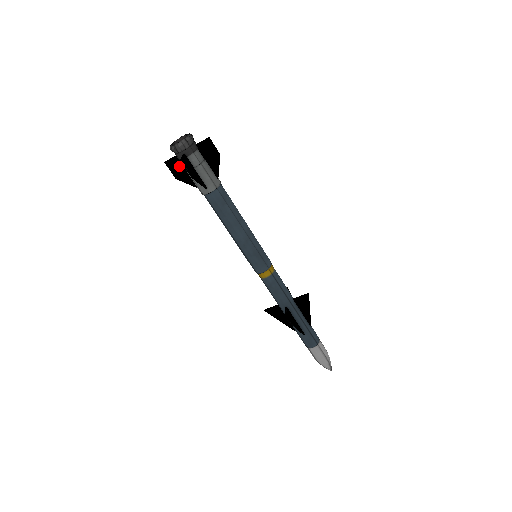
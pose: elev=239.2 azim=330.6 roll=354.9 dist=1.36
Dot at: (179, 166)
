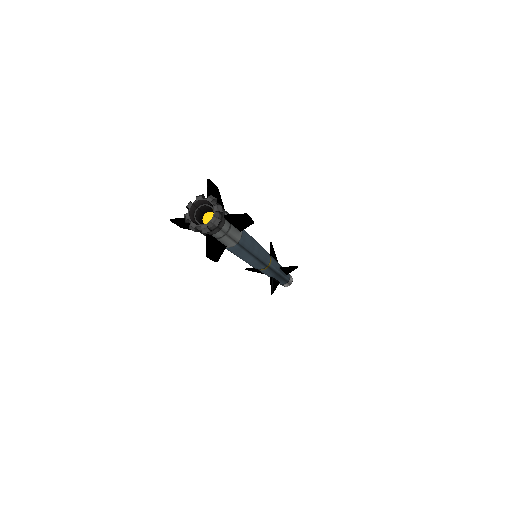
Dot at: occluded
